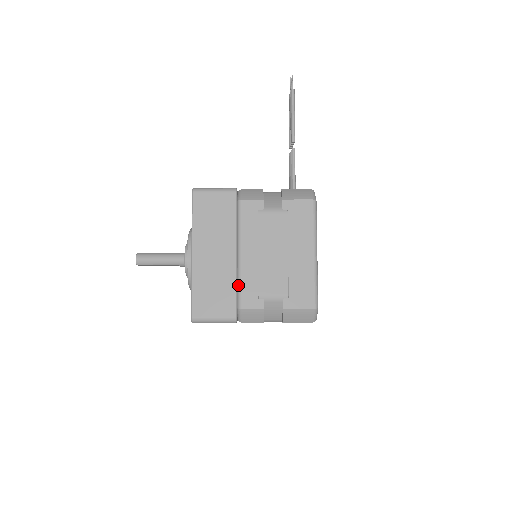
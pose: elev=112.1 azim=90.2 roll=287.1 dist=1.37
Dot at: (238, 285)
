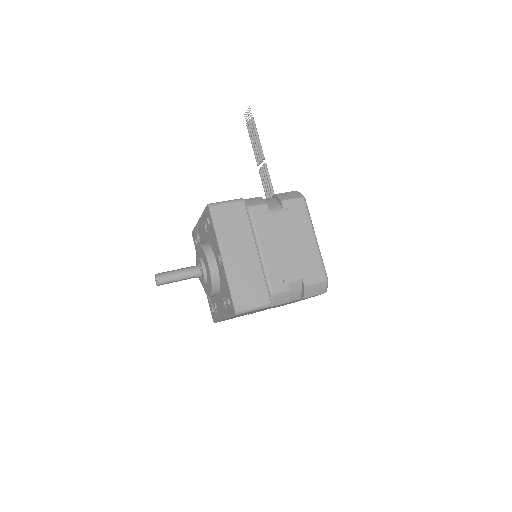
Dot at: (265, 275)
